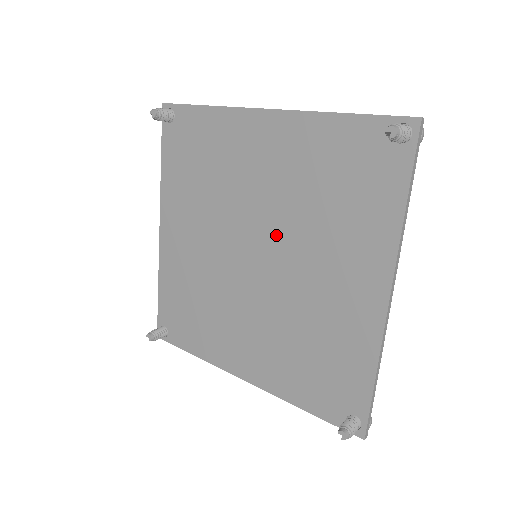
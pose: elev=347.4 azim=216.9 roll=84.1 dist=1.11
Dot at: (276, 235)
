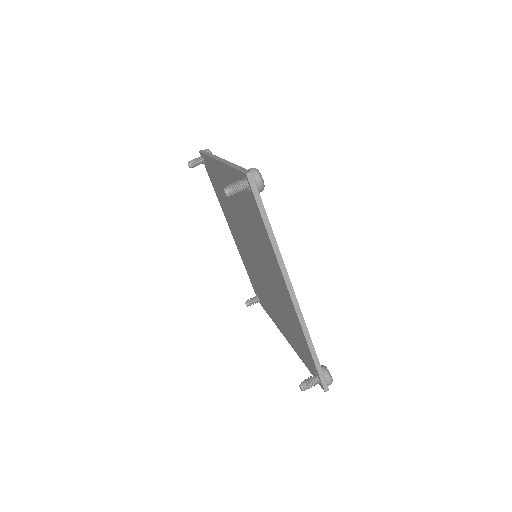
Dot at: (265, 278)
